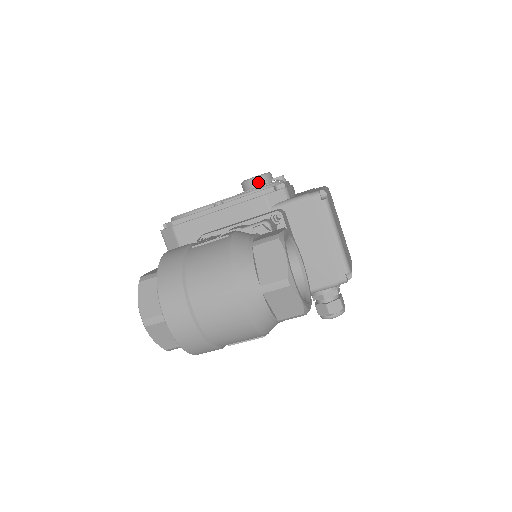
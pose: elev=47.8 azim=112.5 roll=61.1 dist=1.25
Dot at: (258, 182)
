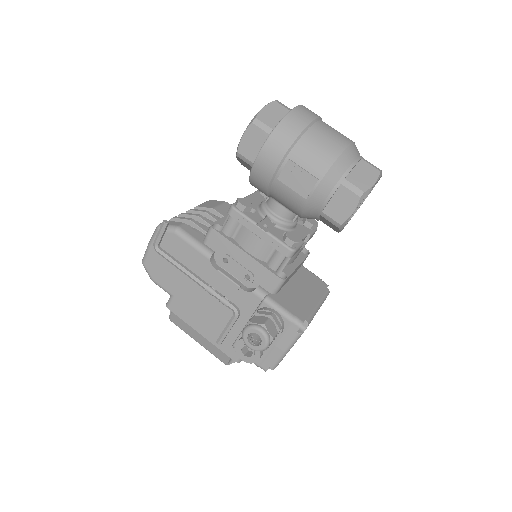
Dot at: occluded
